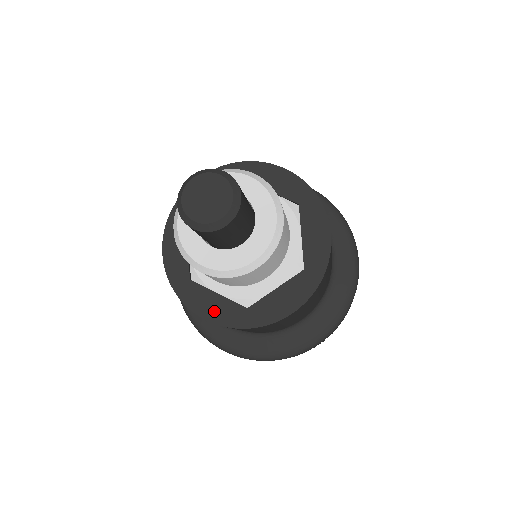
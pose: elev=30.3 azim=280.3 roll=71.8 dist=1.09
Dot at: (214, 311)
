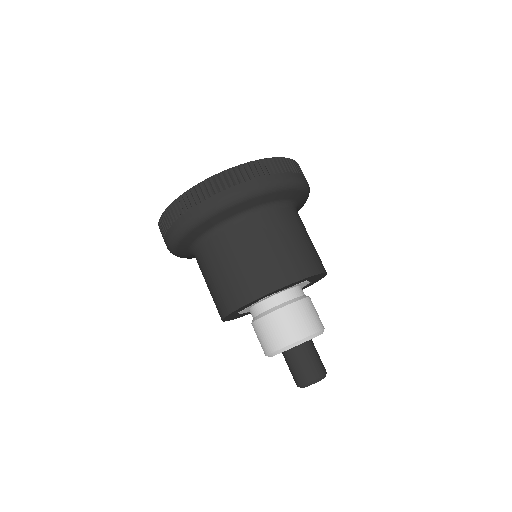
Dot at: (233, 318)
